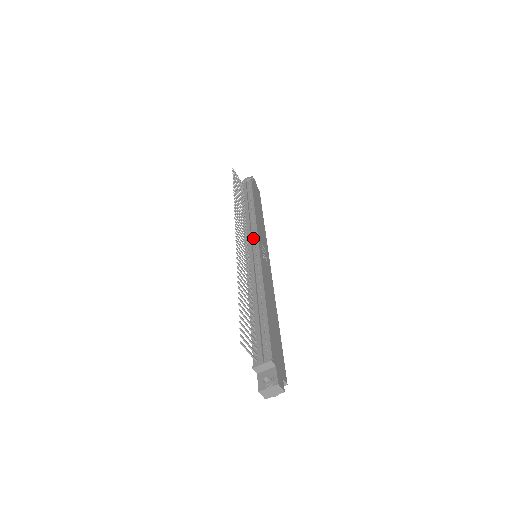
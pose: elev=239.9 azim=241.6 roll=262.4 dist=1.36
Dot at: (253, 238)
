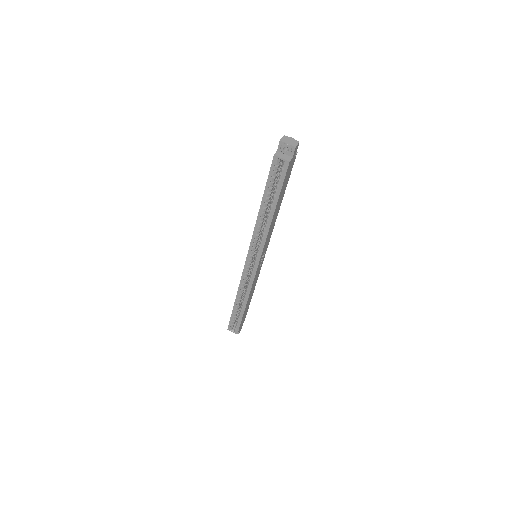
Dot at: occluded
